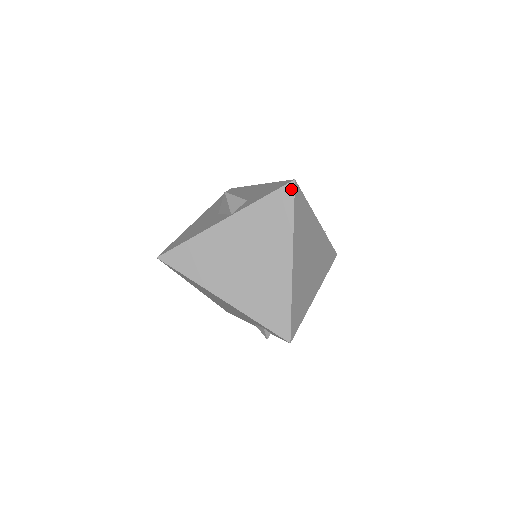
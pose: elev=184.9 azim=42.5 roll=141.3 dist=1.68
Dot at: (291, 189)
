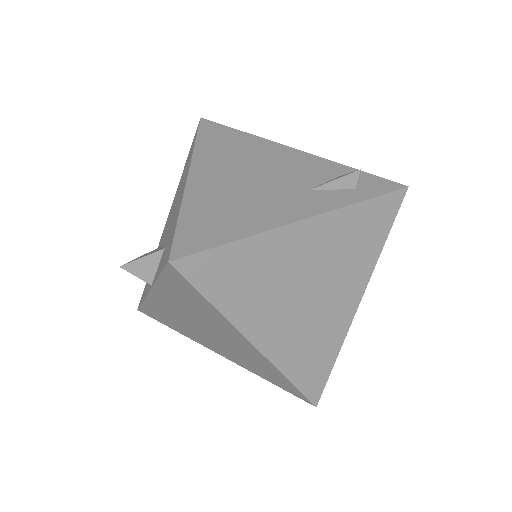
Dot at: (176, 273)
